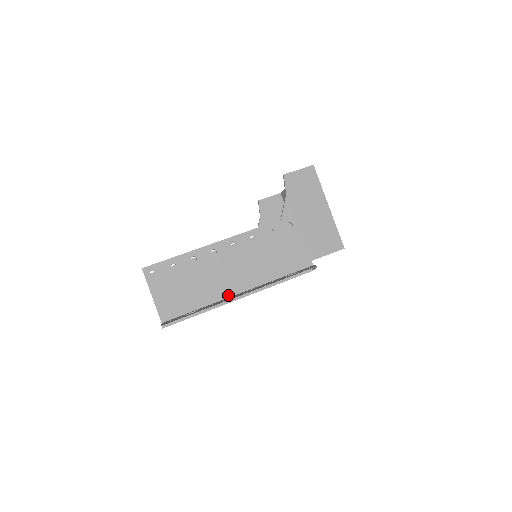
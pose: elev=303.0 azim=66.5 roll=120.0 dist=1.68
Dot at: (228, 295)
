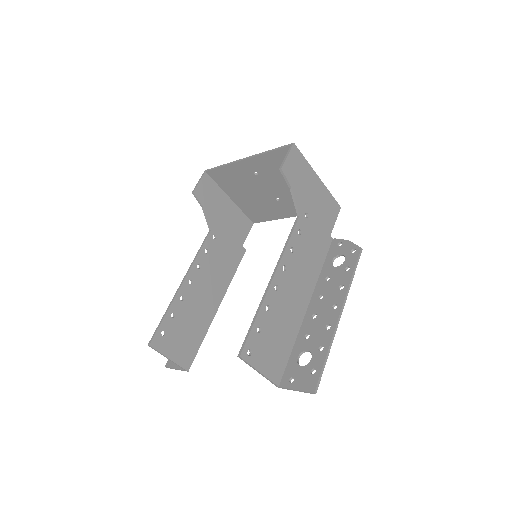
Dot at: (303, 316)
